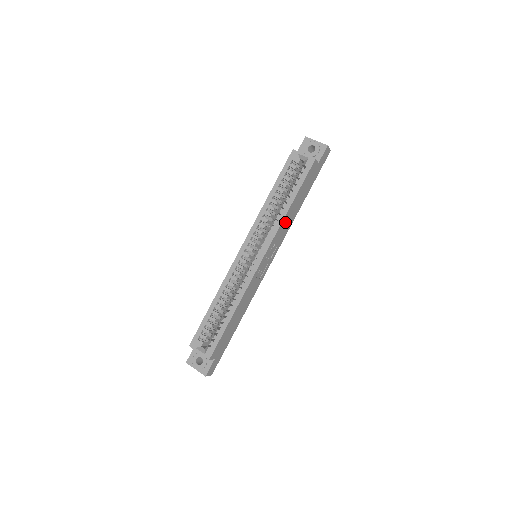
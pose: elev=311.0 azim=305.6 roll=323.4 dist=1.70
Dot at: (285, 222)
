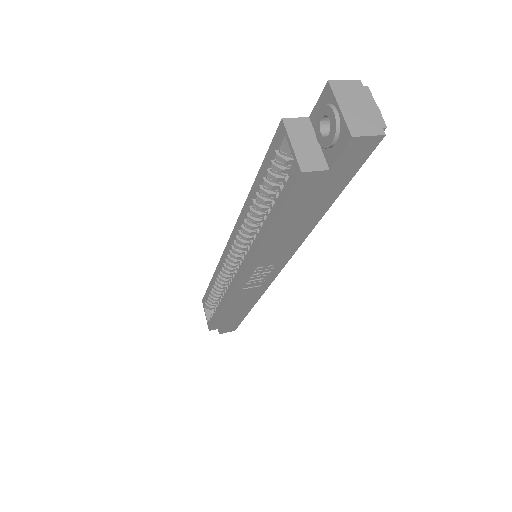
Dot at: (271, 246)
